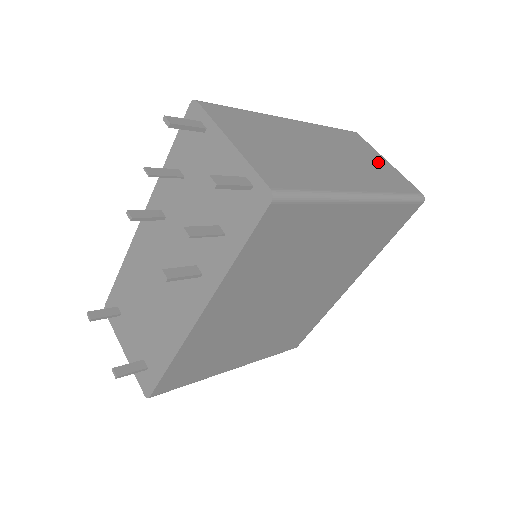
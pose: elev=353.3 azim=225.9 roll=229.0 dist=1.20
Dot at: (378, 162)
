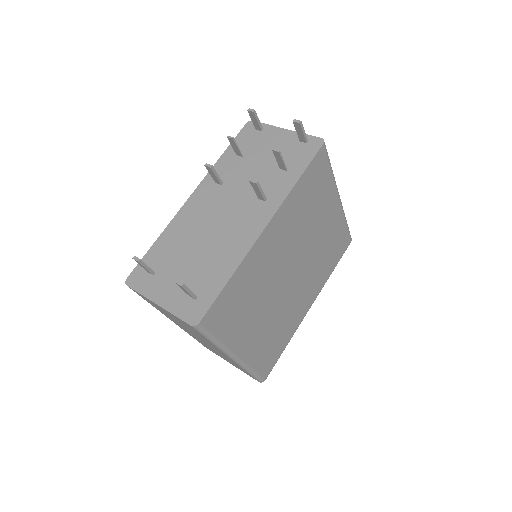
Dot at: occluded
